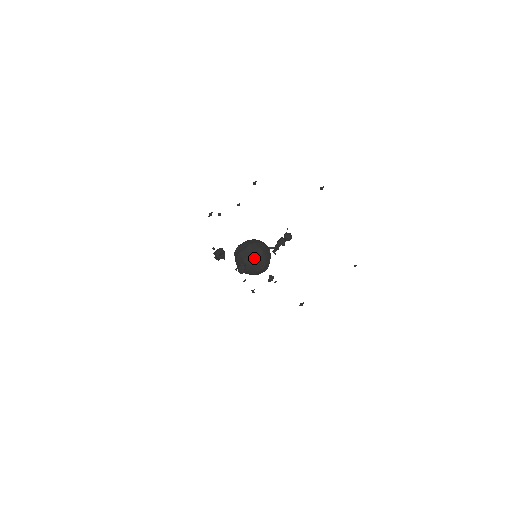
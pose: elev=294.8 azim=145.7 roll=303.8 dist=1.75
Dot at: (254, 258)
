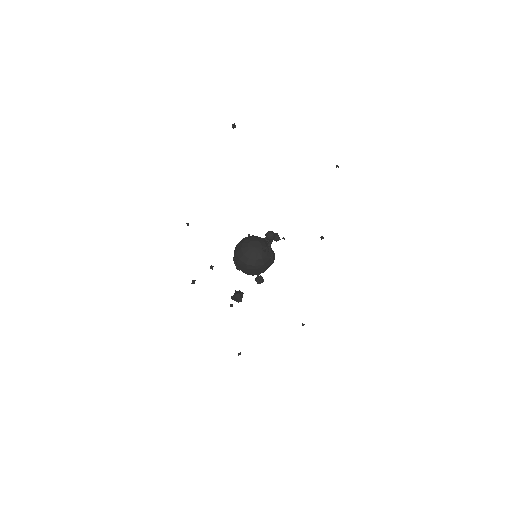
Dot at: (261, 269)
